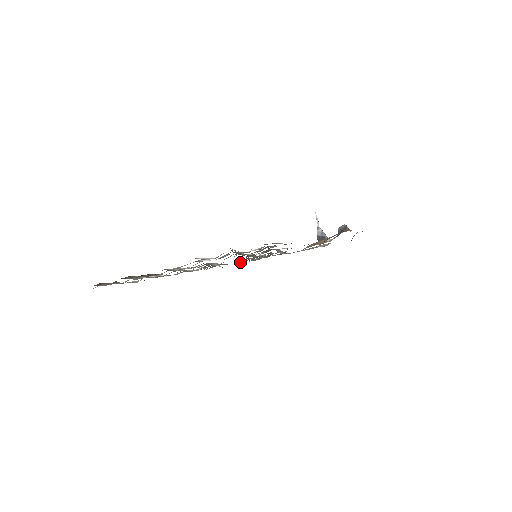
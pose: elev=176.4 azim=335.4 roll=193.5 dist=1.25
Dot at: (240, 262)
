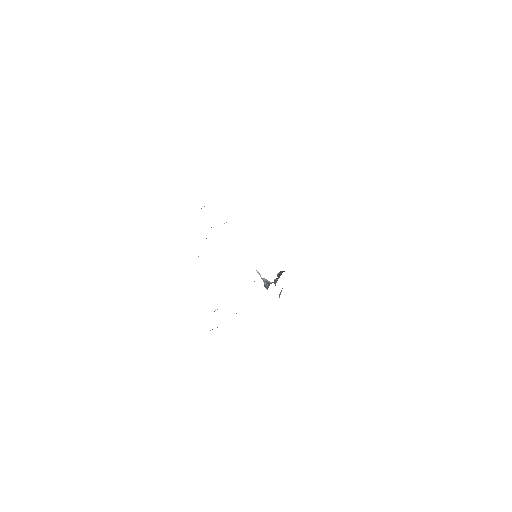
Dot at: occluded
